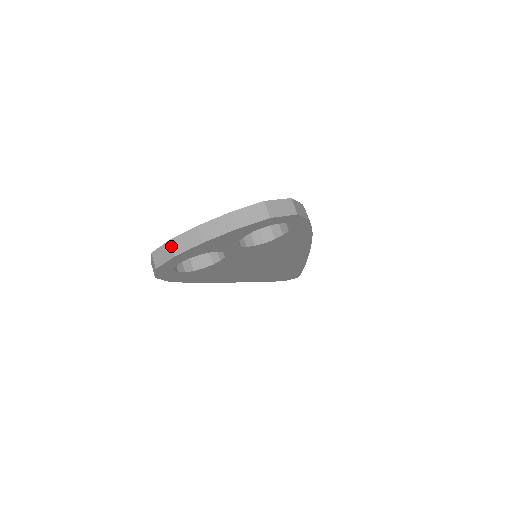
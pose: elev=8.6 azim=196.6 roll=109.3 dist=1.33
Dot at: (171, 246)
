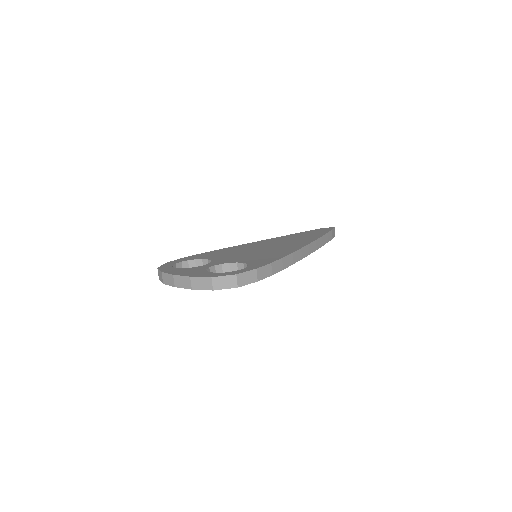
Dot at: (162, 276)
